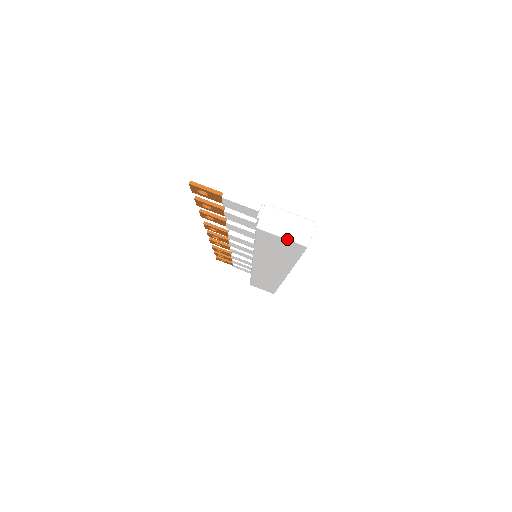
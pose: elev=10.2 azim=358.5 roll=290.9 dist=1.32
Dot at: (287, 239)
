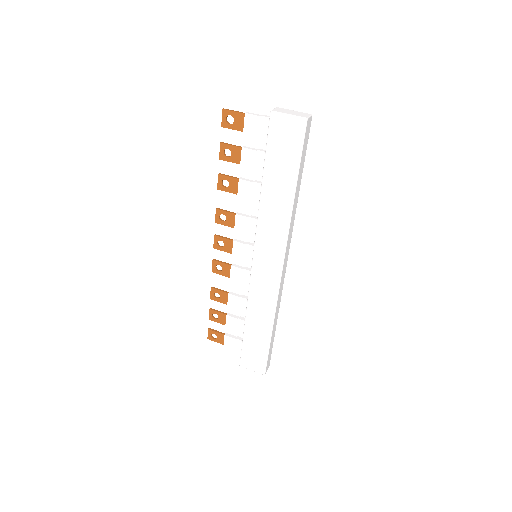
Dot at: (292, 115)
